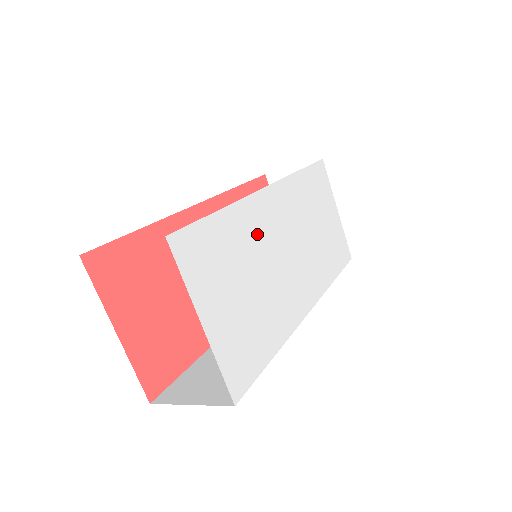
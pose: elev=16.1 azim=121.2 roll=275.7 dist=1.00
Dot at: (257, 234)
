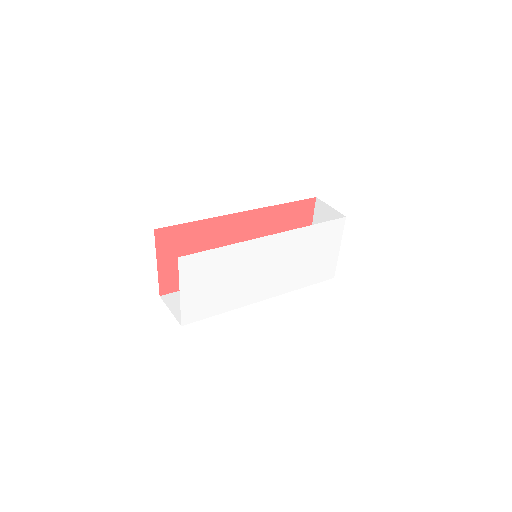
Dot at: (243, 259)
